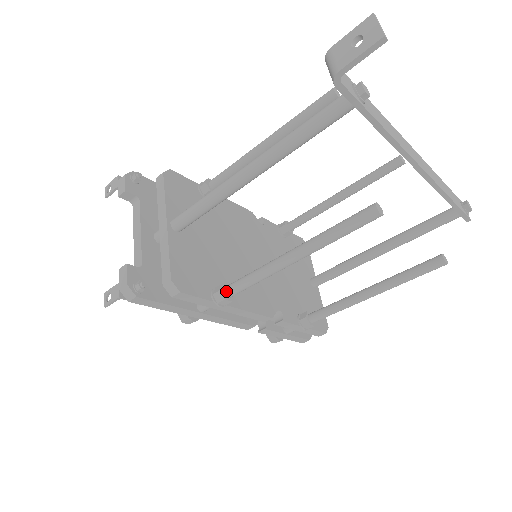
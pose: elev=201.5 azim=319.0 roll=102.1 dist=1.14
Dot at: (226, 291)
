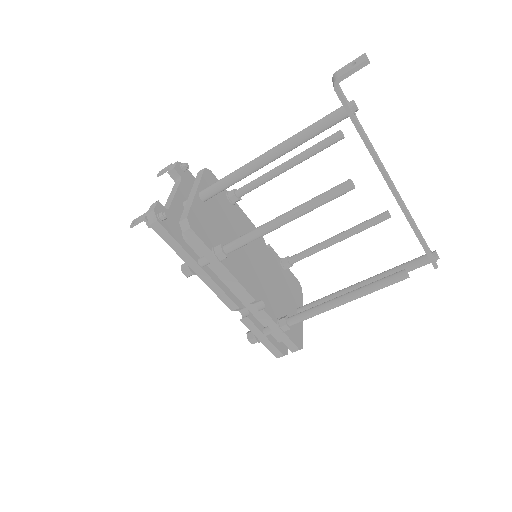
Dot at: (225, 246)
